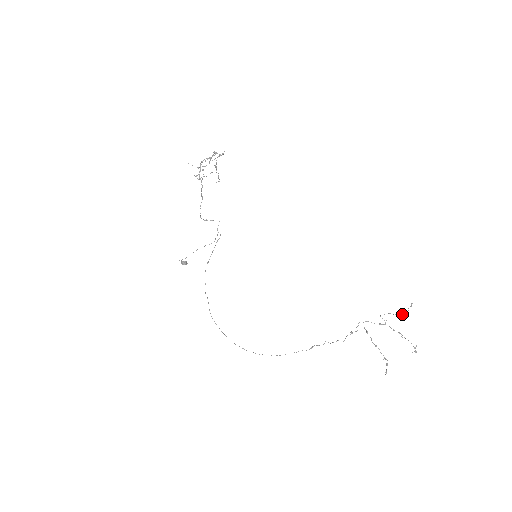
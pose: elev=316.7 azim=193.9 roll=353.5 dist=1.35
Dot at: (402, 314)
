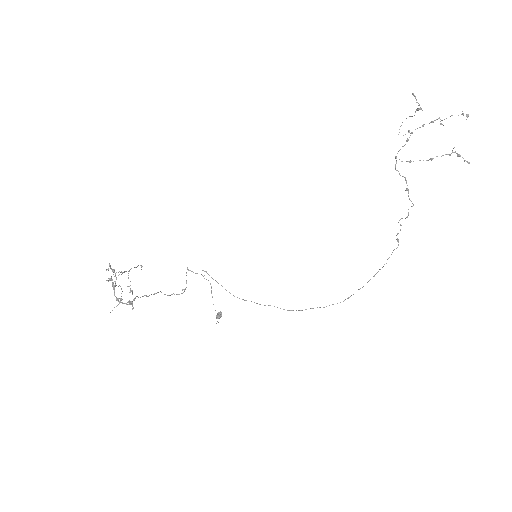
Dot at: occluded
